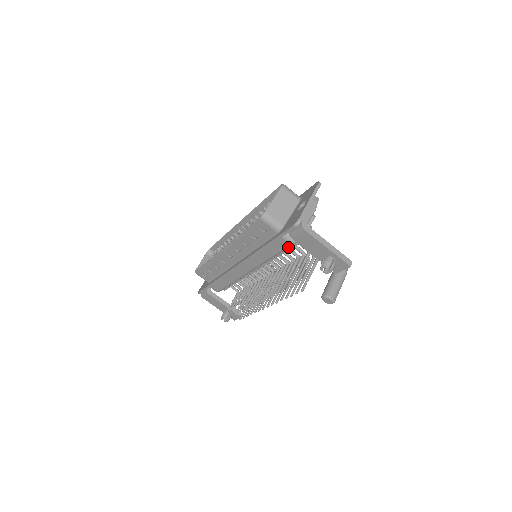
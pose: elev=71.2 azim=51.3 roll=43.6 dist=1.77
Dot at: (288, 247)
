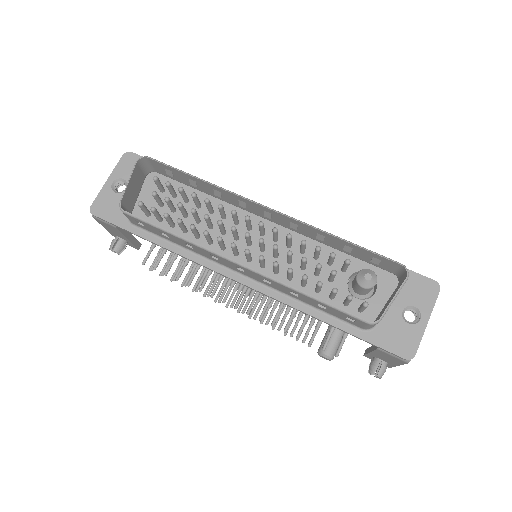
Dot at: occluded
